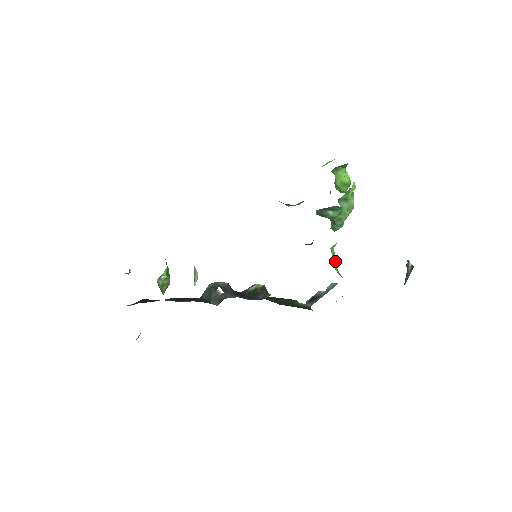
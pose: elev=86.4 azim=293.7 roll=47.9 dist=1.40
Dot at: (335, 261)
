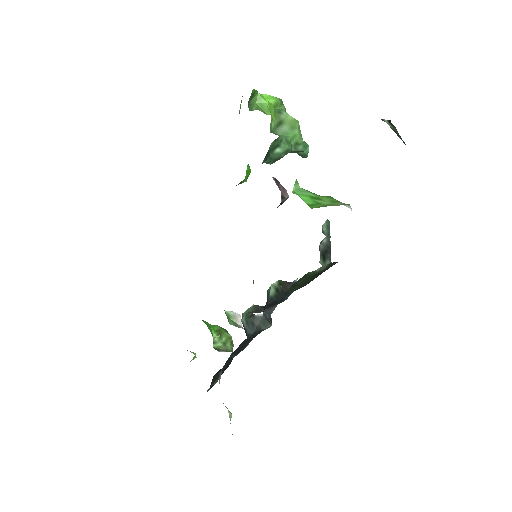
Dot at: (312, 197)
